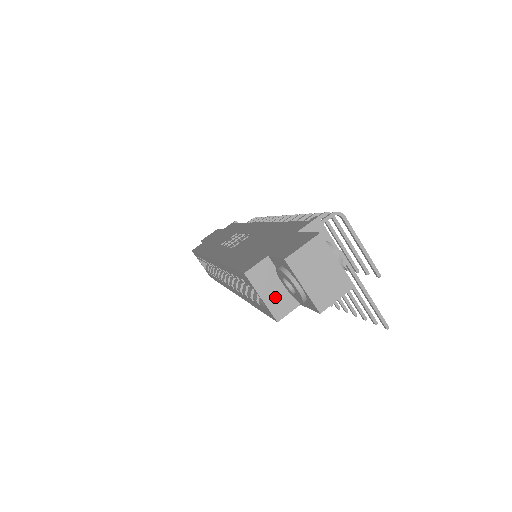
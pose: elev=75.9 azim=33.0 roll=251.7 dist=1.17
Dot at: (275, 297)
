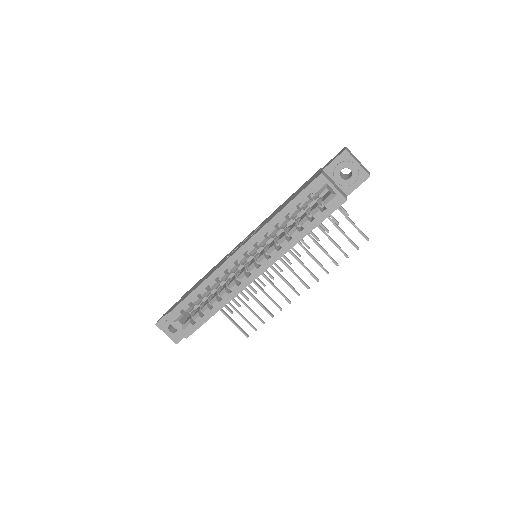
Dot at: (338, 189)
